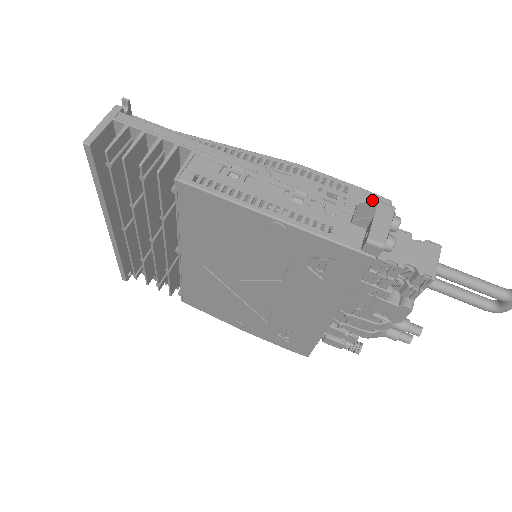
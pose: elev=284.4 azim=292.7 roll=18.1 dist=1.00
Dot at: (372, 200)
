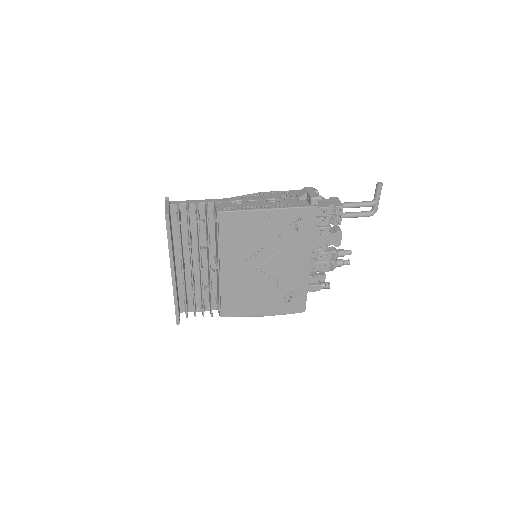
Dot at: occluded
